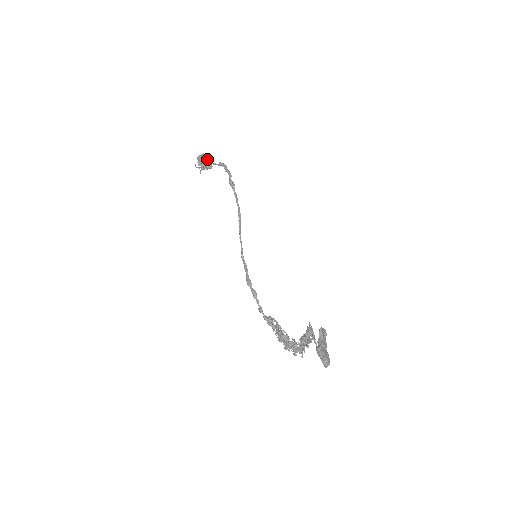
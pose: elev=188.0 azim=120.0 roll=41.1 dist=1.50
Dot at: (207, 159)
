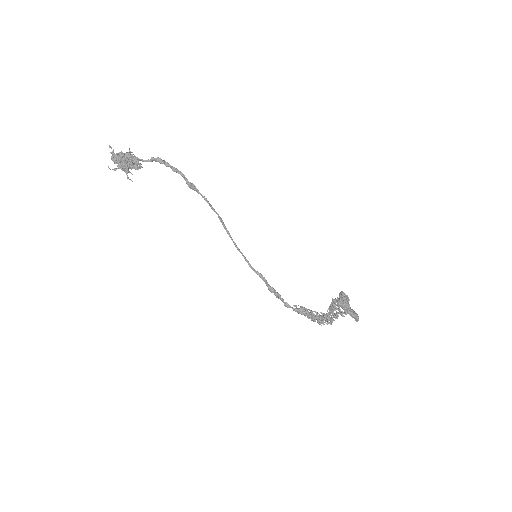
Dot at: (130, 158)
